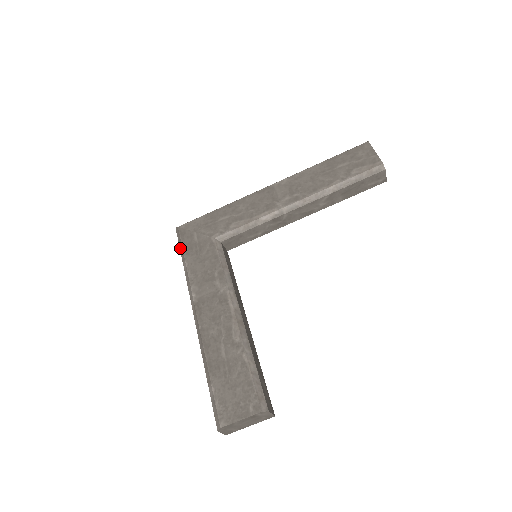
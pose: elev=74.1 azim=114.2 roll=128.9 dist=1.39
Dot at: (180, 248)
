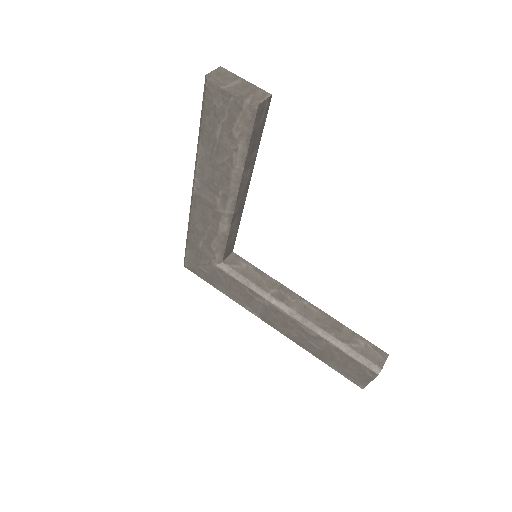
Dot at: occluded
